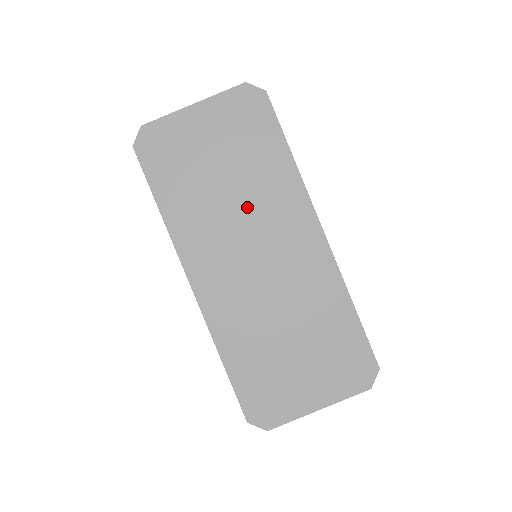
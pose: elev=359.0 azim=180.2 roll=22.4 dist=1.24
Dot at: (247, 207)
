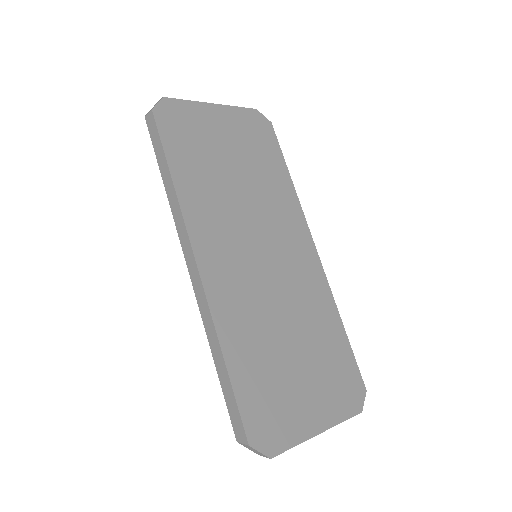
Dot at: (255, 205)
